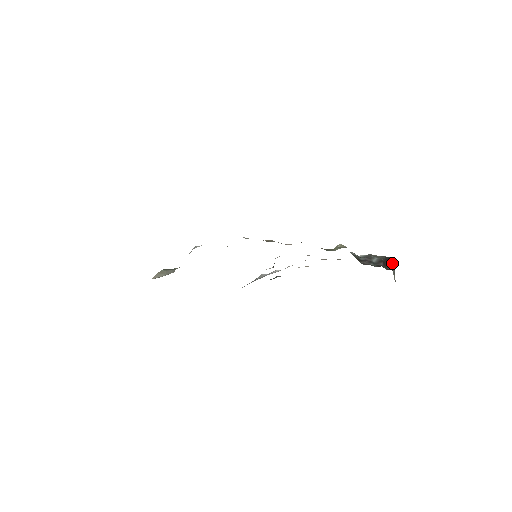
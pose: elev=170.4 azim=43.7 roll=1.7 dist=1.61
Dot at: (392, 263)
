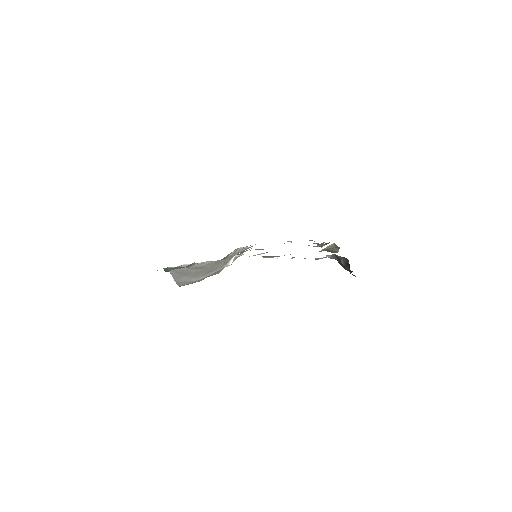
Dot at: (349, 266)
